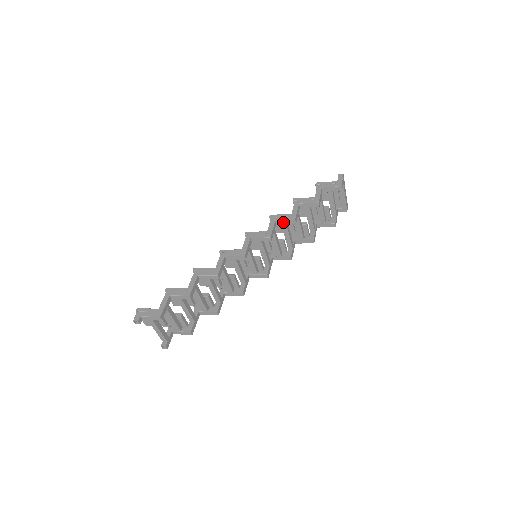
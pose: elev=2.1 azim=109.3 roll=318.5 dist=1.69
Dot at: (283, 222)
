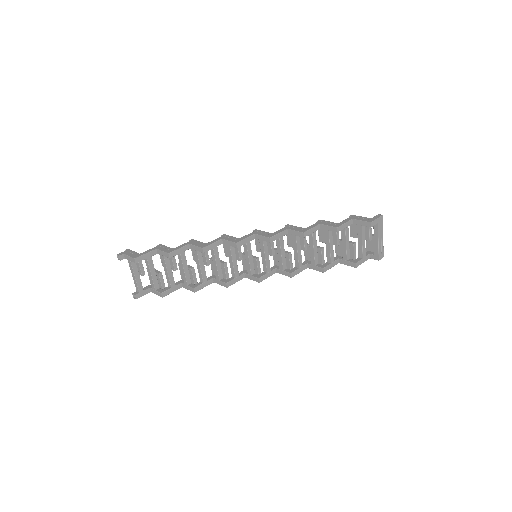
Dot at: (294, 233)
